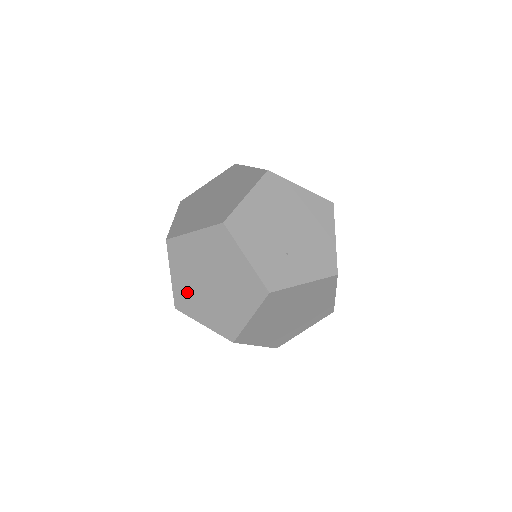
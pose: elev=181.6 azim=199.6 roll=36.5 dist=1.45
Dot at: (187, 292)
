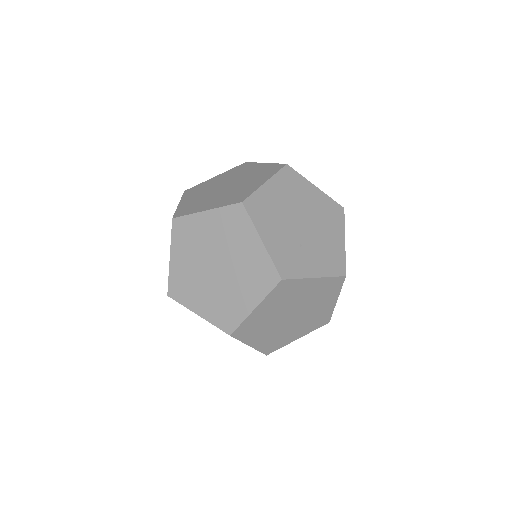
Dot at: (186, 277)
